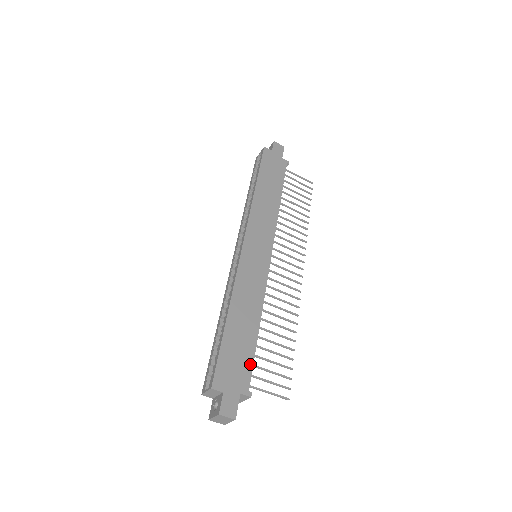
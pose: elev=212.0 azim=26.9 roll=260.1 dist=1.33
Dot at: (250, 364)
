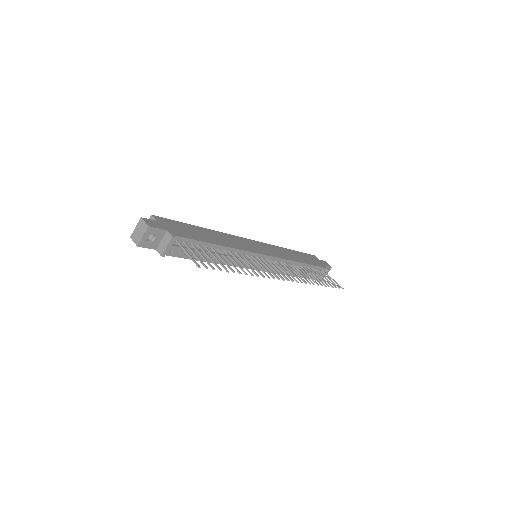
Dot at: (191, 238)
